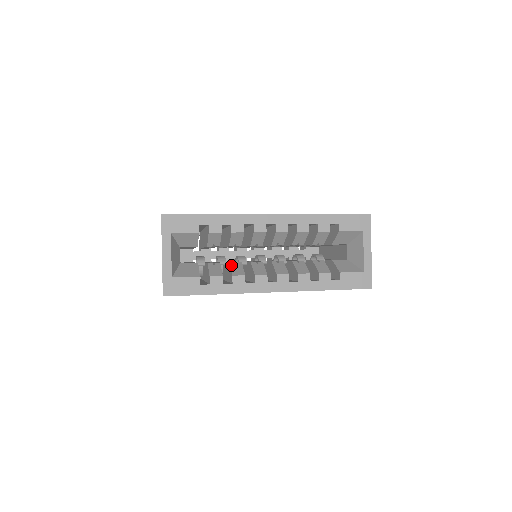
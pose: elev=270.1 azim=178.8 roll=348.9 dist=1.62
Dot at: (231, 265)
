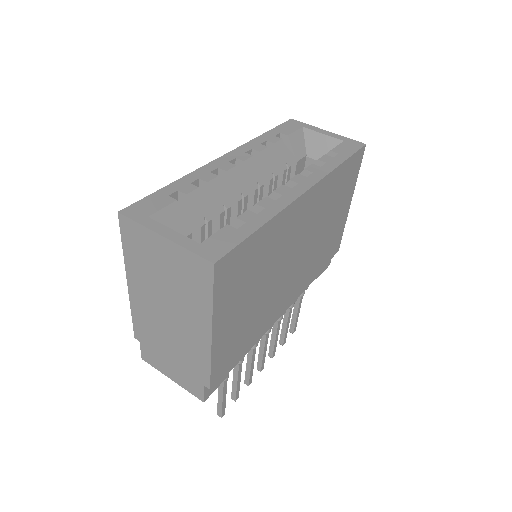
Dot at: occluded
